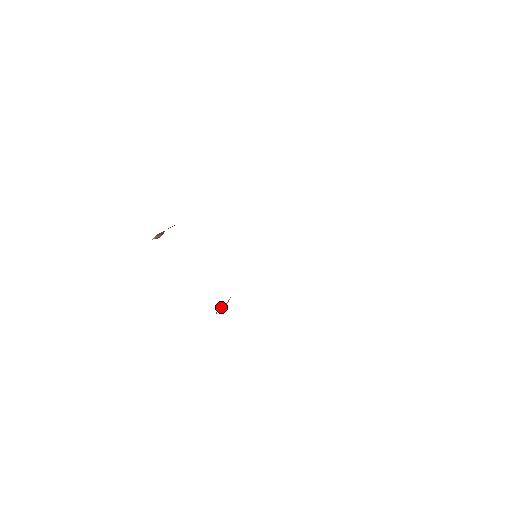
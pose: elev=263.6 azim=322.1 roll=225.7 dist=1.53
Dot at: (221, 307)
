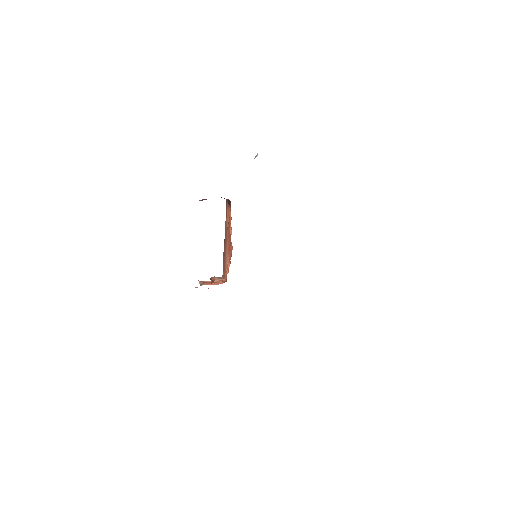
Dot at: (210, 282)
